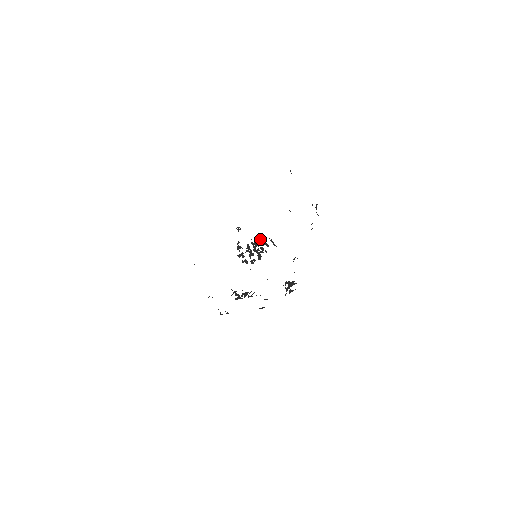
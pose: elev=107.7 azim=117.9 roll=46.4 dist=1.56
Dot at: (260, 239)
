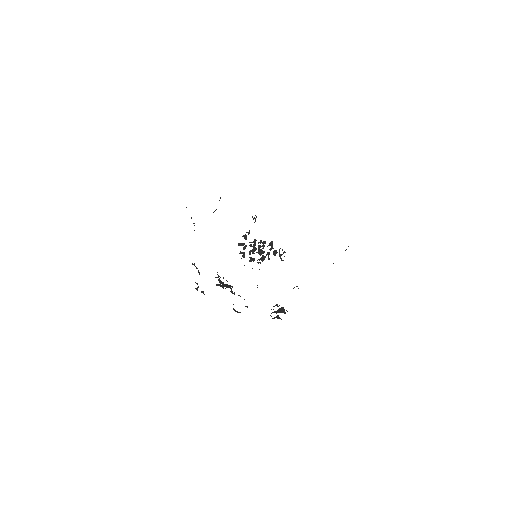
Dot at: (271, 243)
